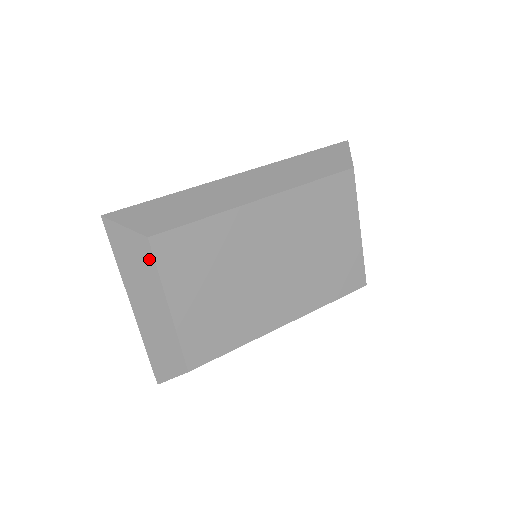
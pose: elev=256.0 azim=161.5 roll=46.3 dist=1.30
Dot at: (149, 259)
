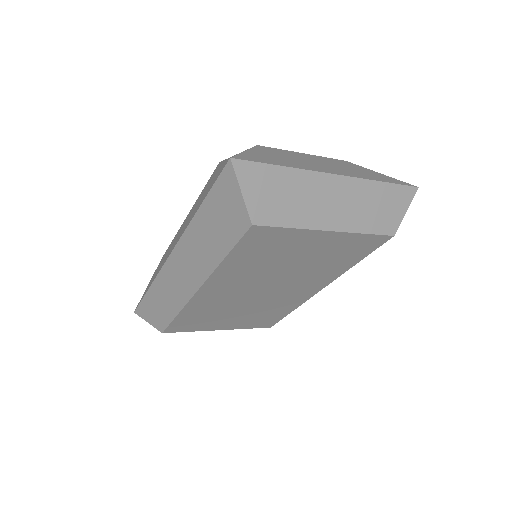
Dot at: occluded
